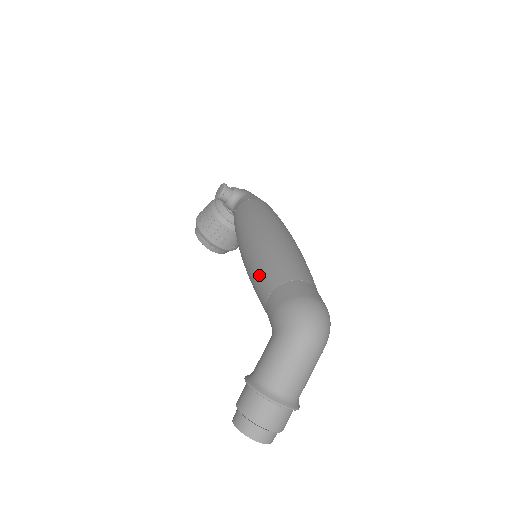
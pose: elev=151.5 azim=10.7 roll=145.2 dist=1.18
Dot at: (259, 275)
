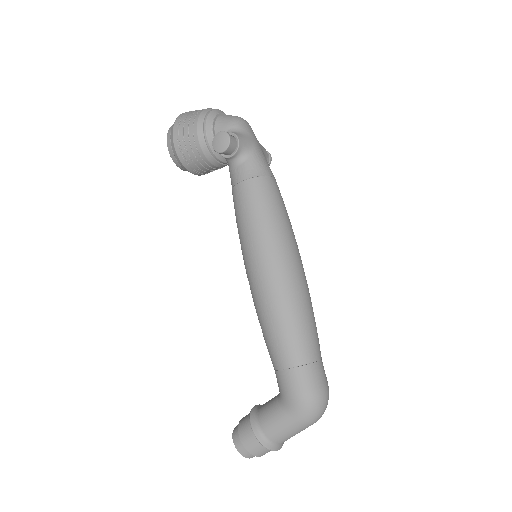
Dot at: (275, 337)
